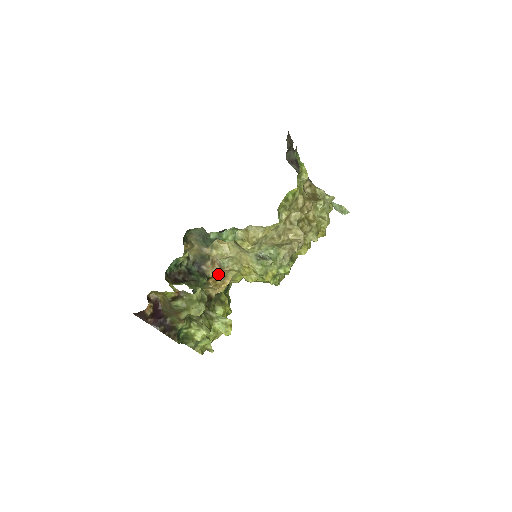
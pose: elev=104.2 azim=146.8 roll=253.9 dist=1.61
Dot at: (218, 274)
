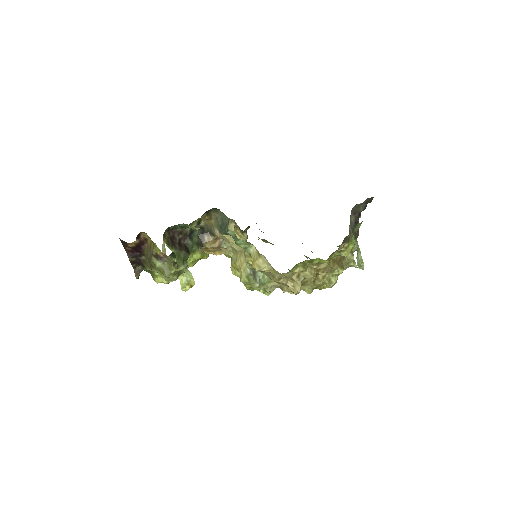
Dot at: (214, 248)
